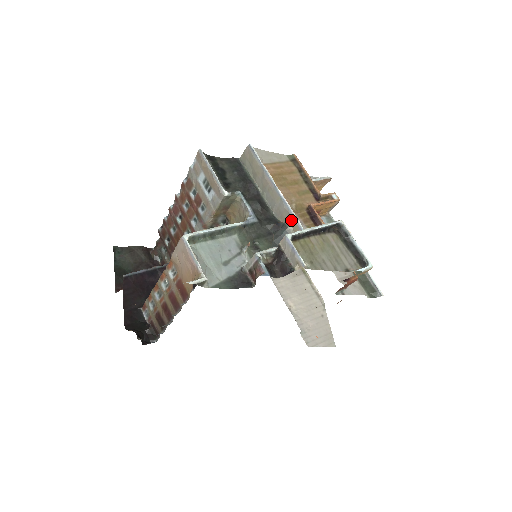
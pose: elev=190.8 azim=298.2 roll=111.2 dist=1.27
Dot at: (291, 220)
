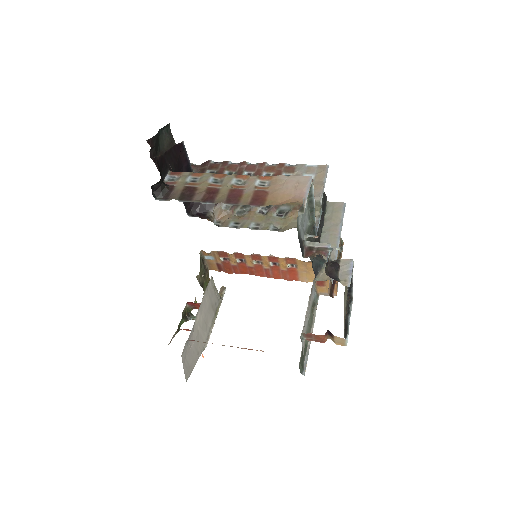
Dot at: occluded
